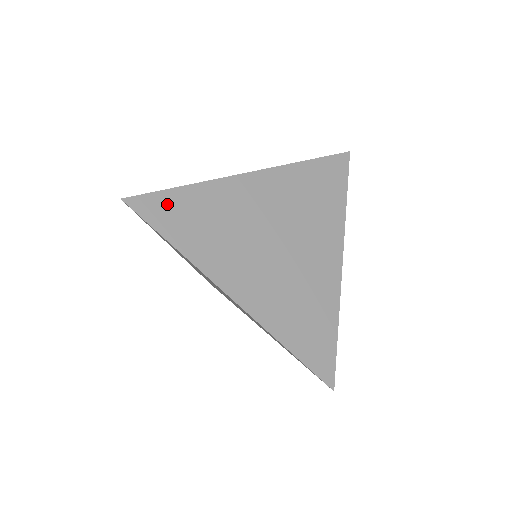
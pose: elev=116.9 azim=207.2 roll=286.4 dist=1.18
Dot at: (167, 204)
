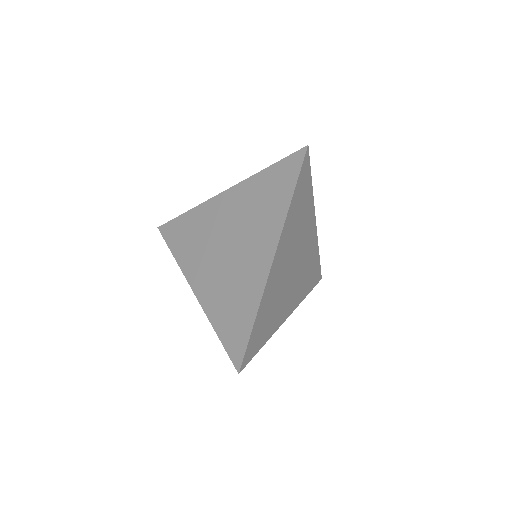
Dot at: (175, 227)
